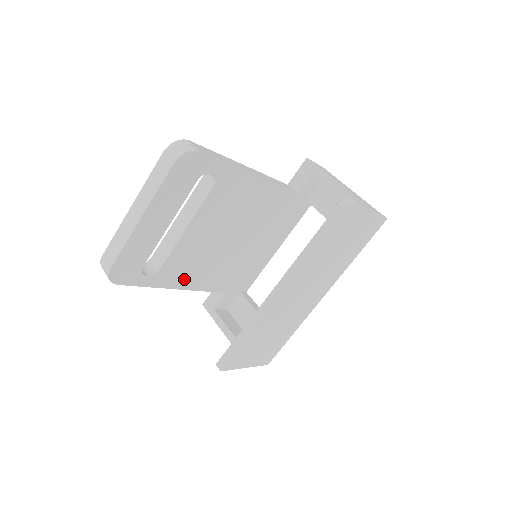
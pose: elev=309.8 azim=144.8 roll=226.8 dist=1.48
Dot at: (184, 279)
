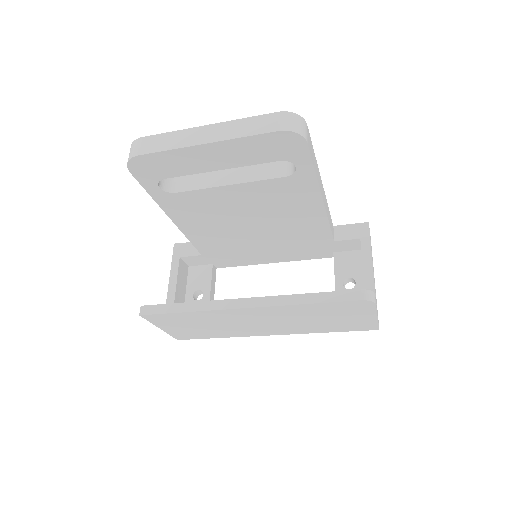
Dot at: (184, 217)
